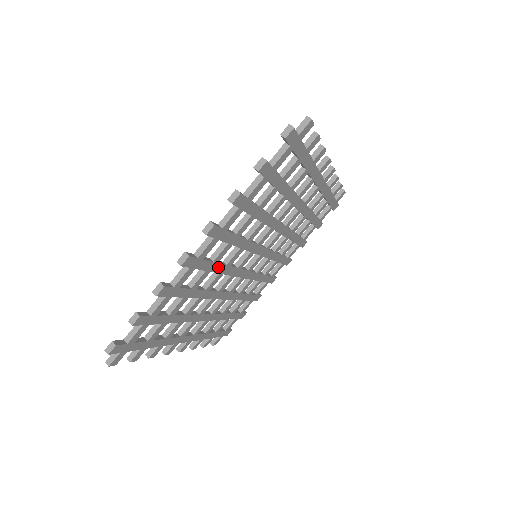
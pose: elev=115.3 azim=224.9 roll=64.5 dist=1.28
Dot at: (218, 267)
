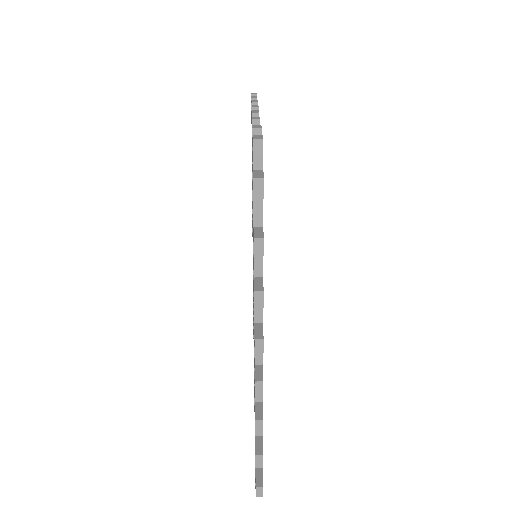
Dot at: occluded
